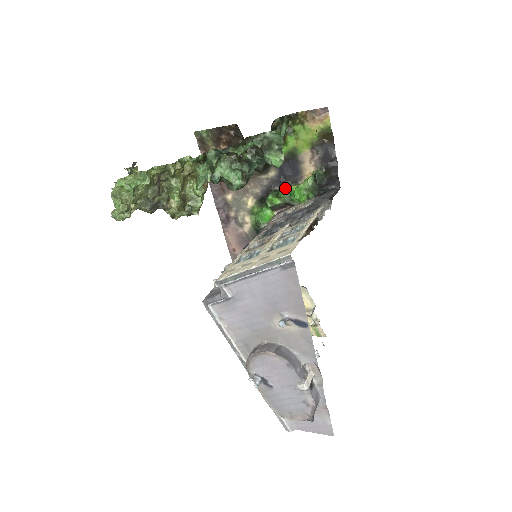
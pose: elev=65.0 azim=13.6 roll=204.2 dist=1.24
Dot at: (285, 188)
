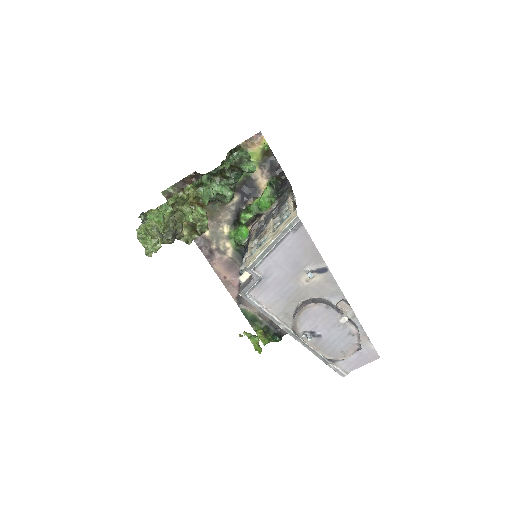
Dot at: occluded
